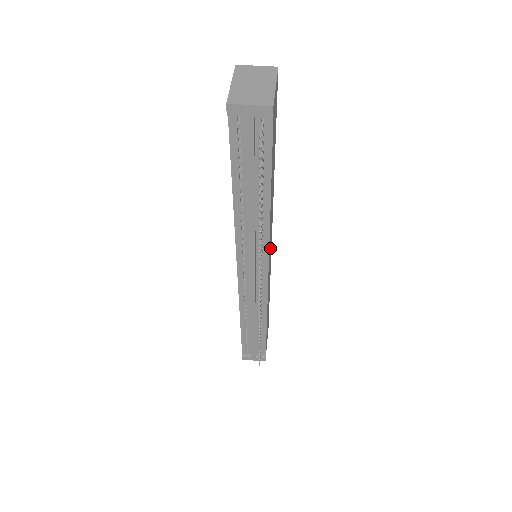
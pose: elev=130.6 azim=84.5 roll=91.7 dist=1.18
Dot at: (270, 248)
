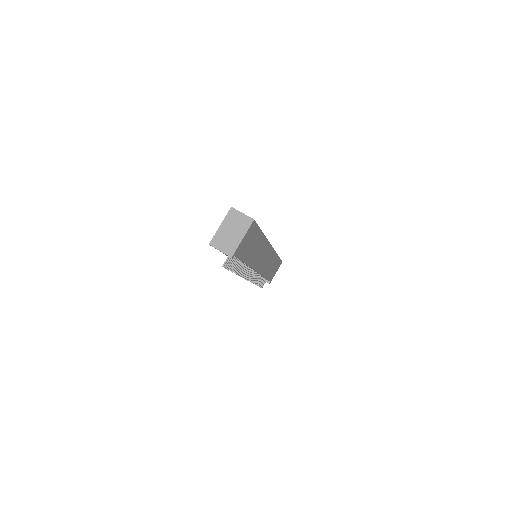
Dot at: (264, 258)
